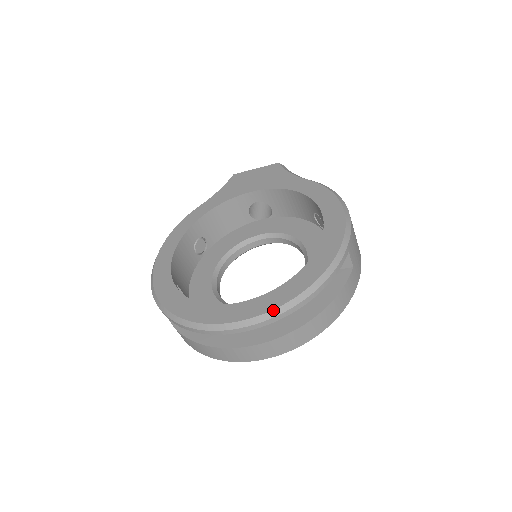
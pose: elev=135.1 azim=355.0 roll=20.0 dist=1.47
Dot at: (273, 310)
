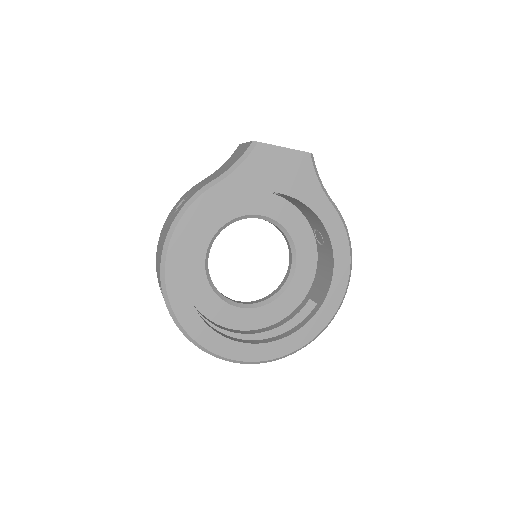
Dot at: (280, 358)
